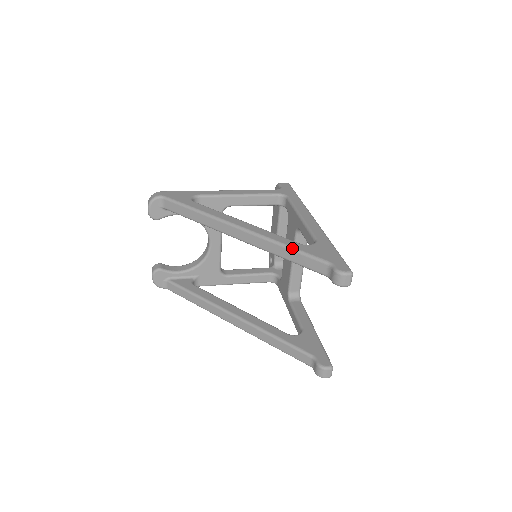
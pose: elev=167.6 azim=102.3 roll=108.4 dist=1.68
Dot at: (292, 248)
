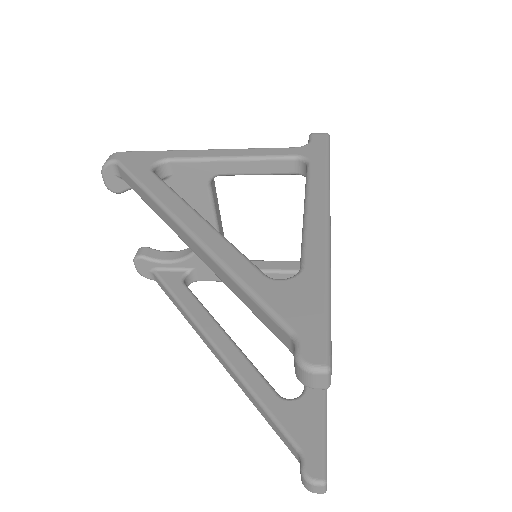
Dot at: (243, 285)
